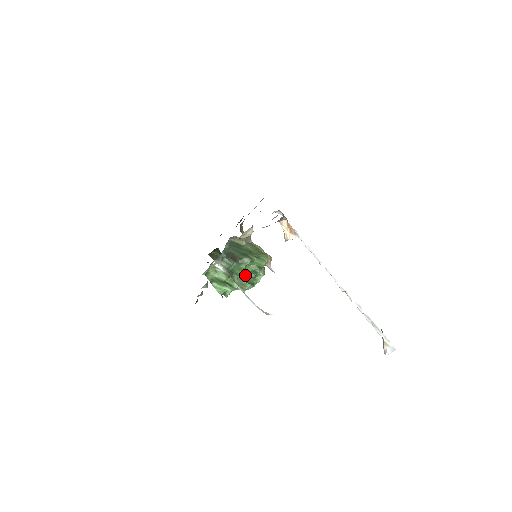
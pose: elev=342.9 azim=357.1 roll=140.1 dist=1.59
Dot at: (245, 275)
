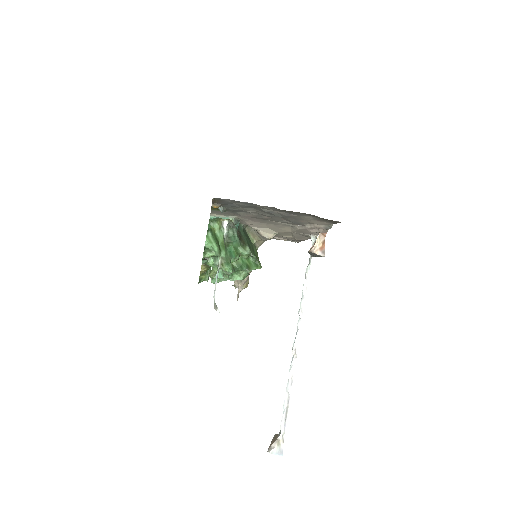
Dot at: (235, 257)
